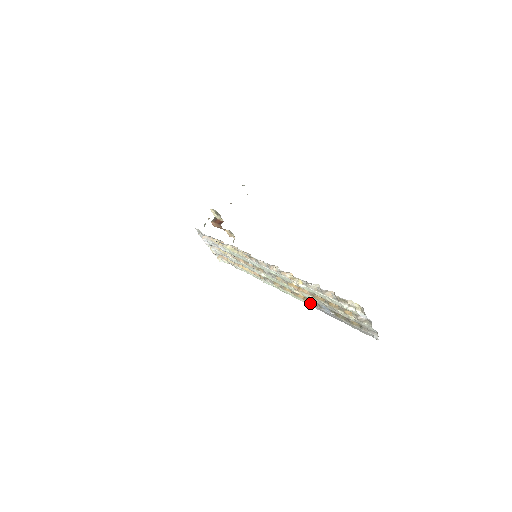
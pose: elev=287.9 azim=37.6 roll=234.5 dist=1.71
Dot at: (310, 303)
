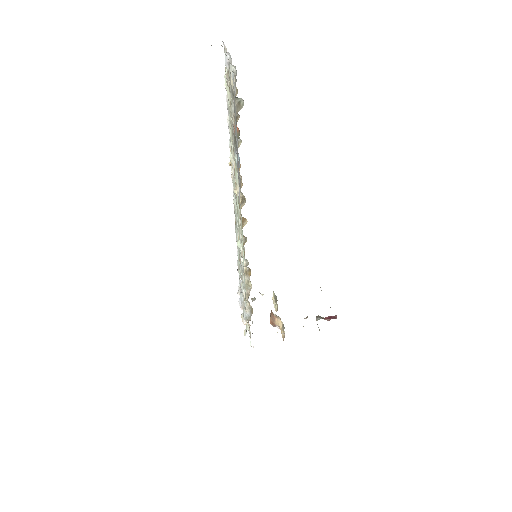
Dot at: (239, 191)
